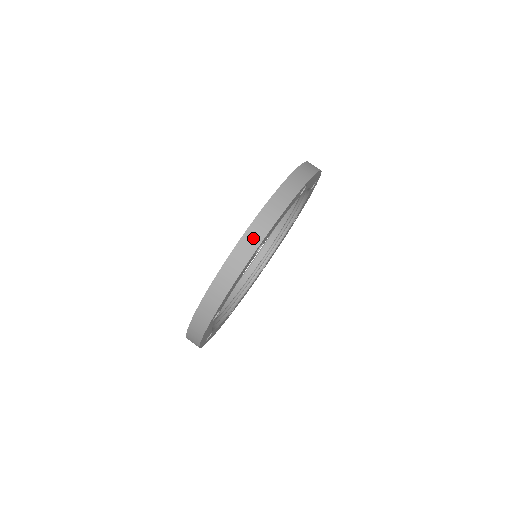
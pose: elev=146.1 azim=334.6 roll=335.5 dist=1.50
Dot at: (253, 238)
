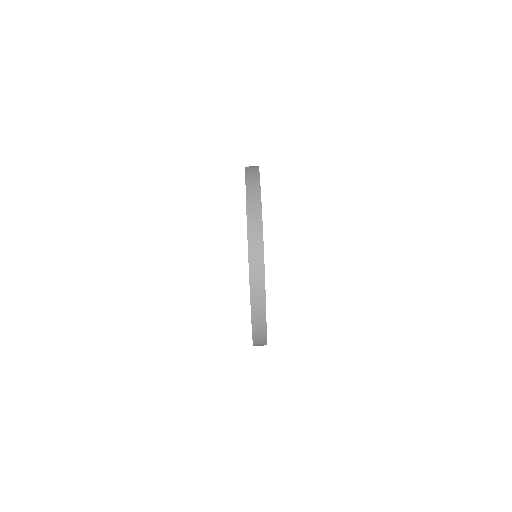
Dot at: (259, 324)
